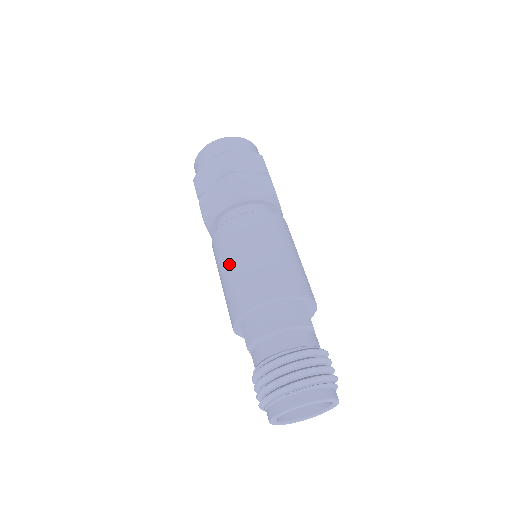
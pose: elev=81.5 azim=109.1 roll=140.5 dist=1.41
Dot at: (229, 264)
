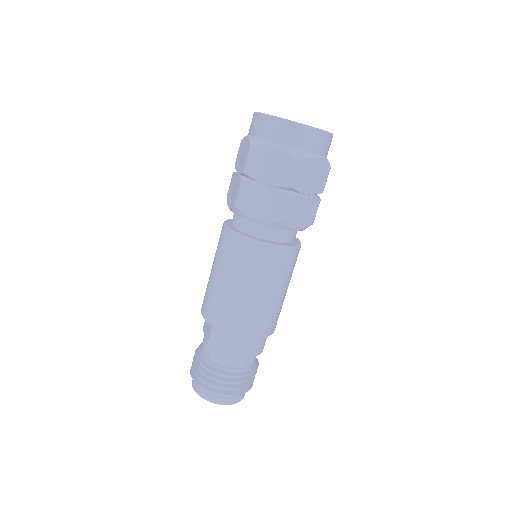
Dot at: (234, 281)
